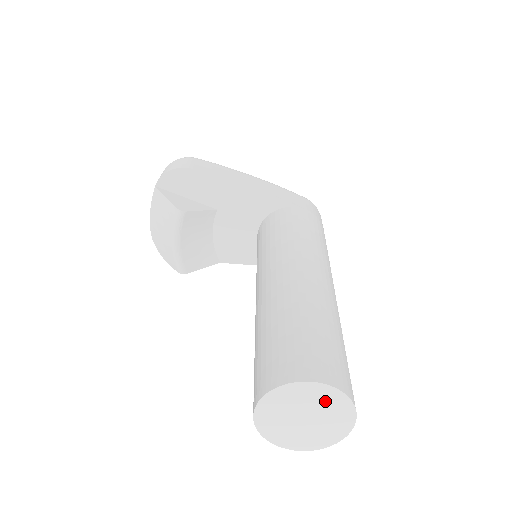
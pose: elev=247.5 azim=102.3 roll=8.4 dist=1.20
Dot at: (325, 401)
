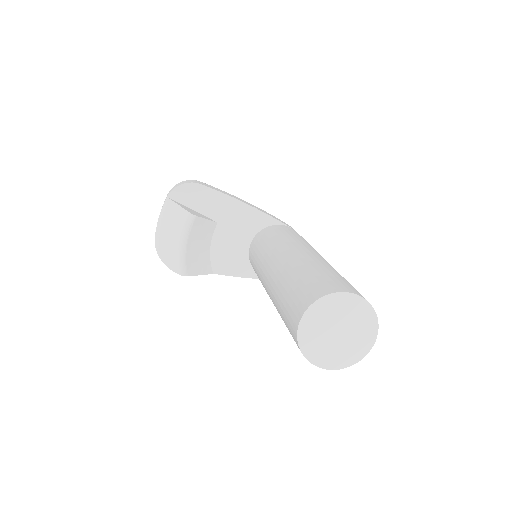
Dot at: (356, 313)
